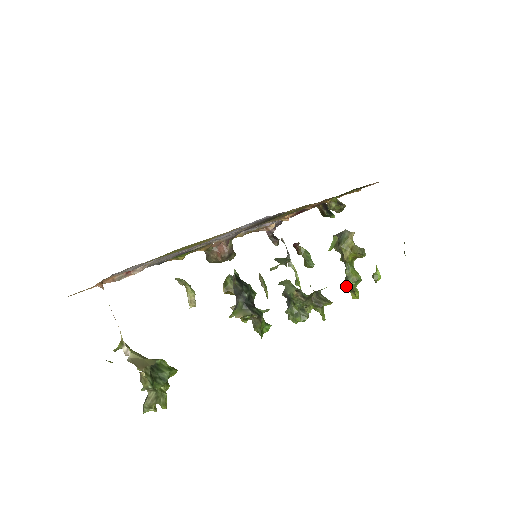
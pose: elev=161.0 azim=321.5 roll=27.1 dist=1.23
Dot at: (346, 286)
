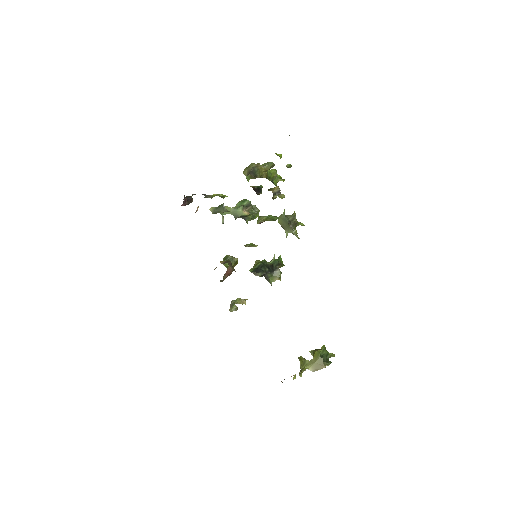
Dot at: (274, 184)
